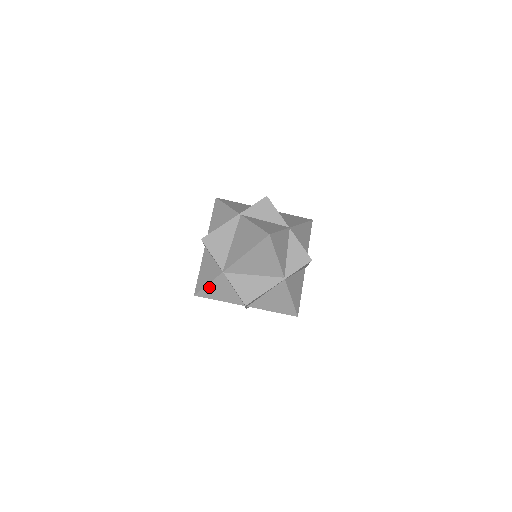
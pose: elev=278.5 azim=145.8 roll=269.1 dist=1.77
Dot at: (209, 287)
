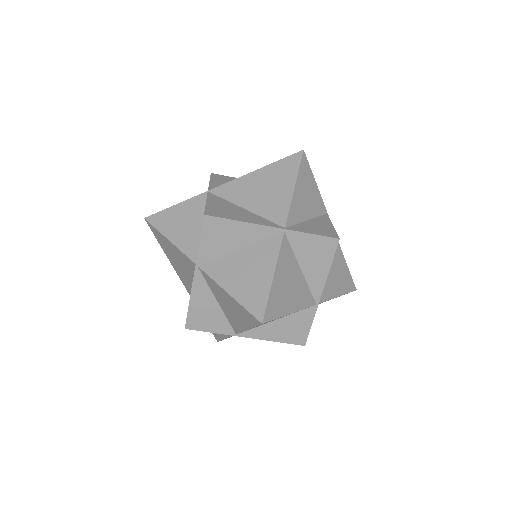
Dot at: (173, 210)
